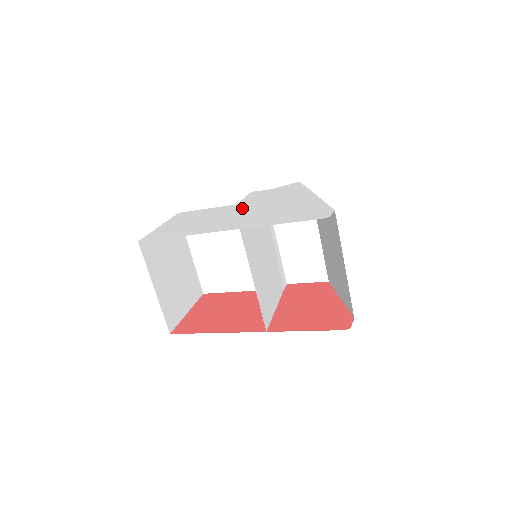
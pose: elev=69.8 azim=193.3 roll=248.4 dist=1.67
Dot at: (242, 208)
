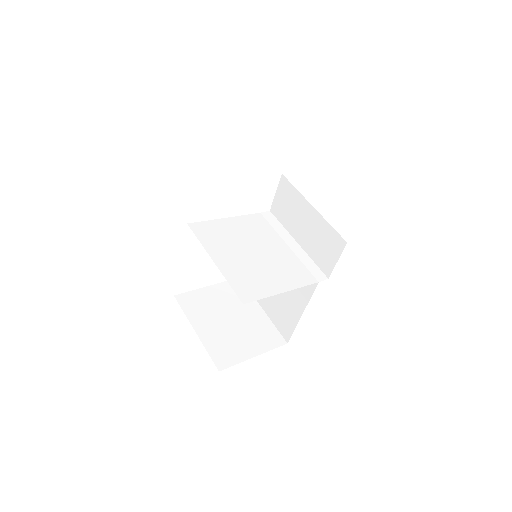
Dot at: occluded
